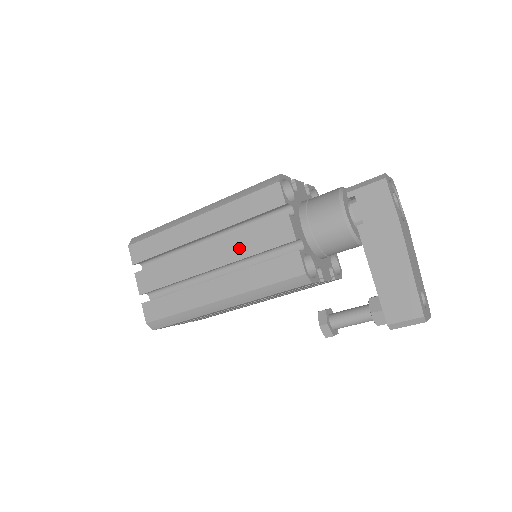
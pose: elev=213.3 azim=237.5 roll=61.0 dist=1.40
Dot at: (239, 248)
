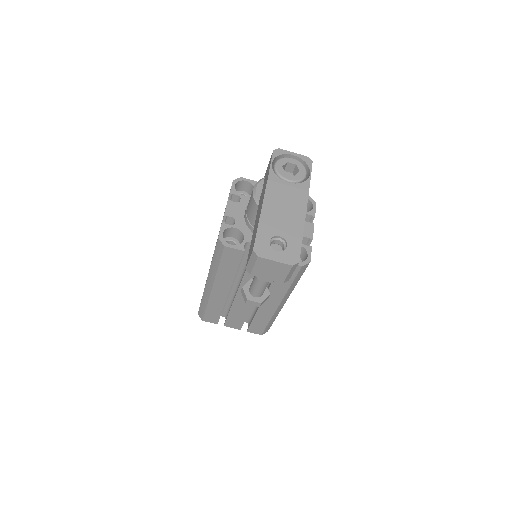
Dot at: occluded
